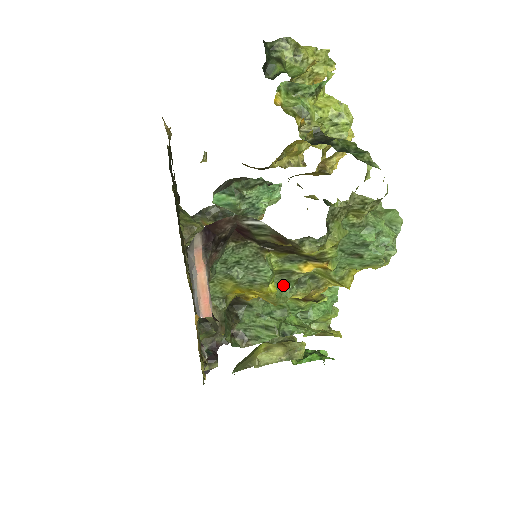
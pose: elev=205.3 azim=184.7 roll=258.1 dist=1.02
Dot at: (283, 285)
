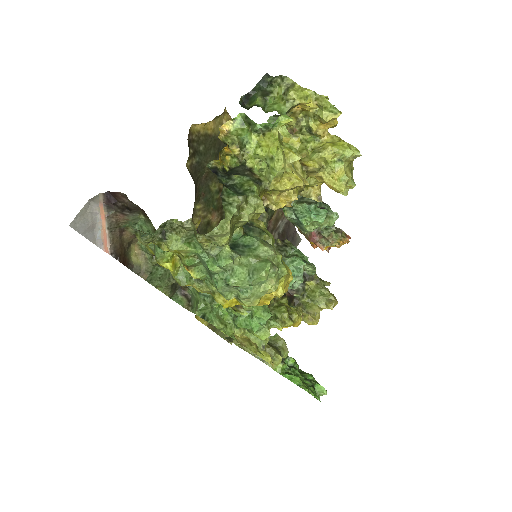
Dot at: occluded
